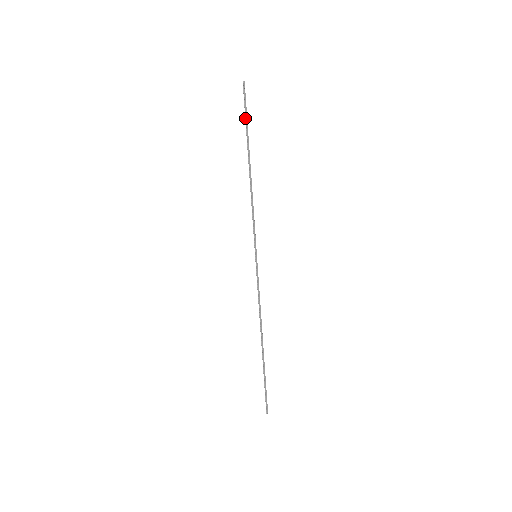
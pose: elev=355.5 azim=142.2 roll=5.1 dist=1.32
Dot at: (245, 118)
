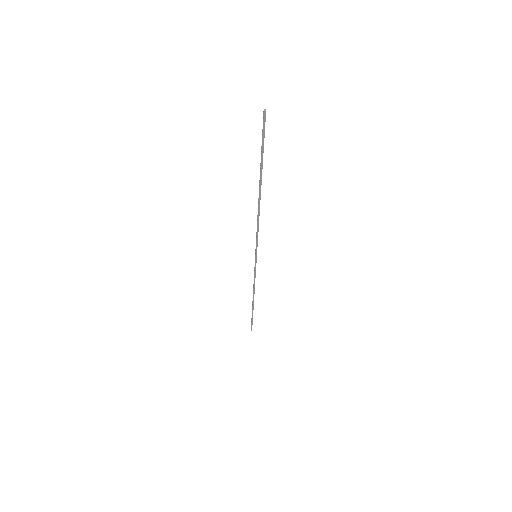
Dot at: (261, 149)
